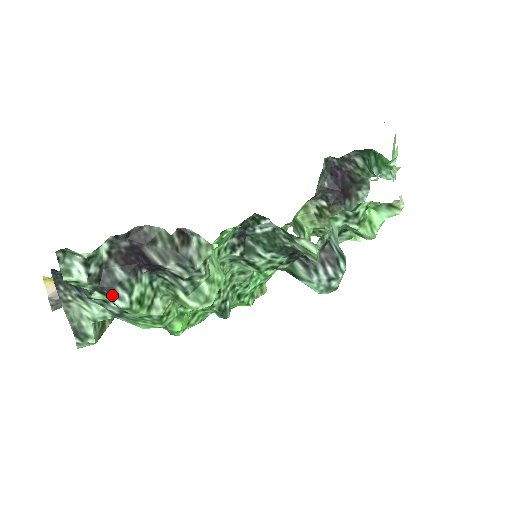
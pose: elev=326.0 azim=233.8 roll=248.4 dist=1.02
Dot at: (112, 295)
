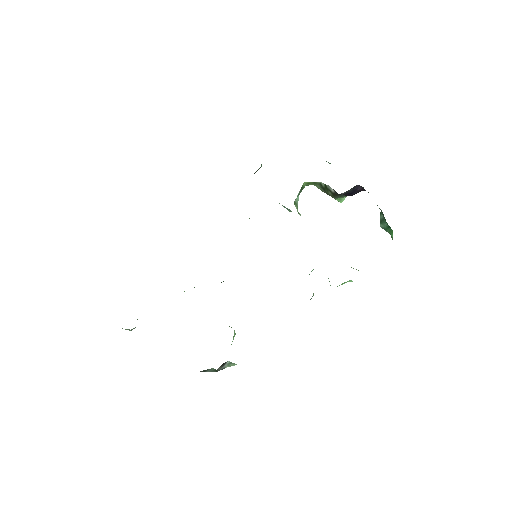
Dot at: occluded
